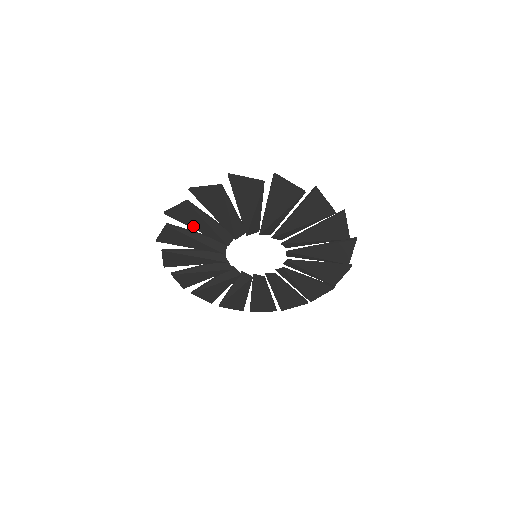
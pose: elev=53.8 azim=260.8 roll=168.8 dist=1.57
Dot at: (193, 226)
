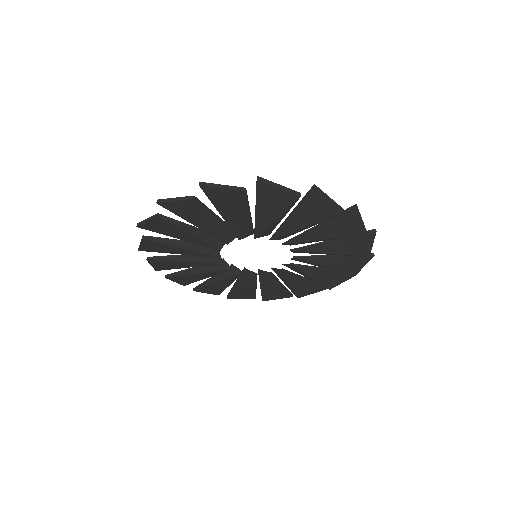
Dot at: (174, 236)
